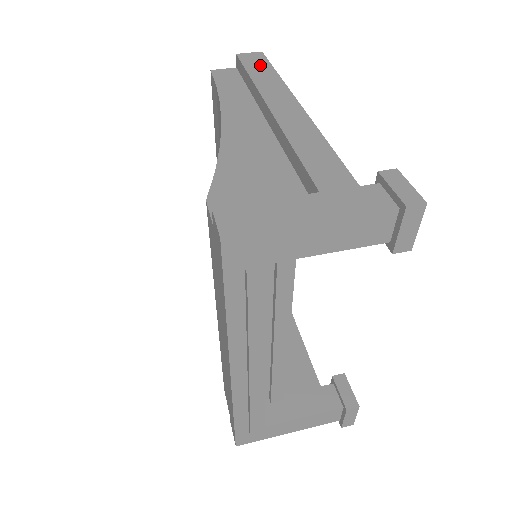
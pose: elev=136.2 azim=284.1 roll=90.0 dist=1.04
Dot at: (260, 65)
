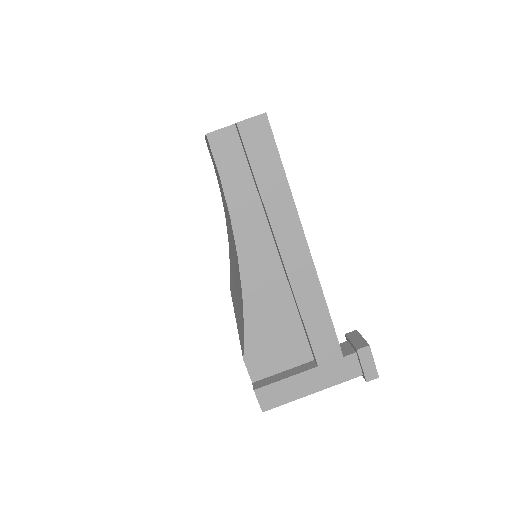
Dot at: (267, 157)
